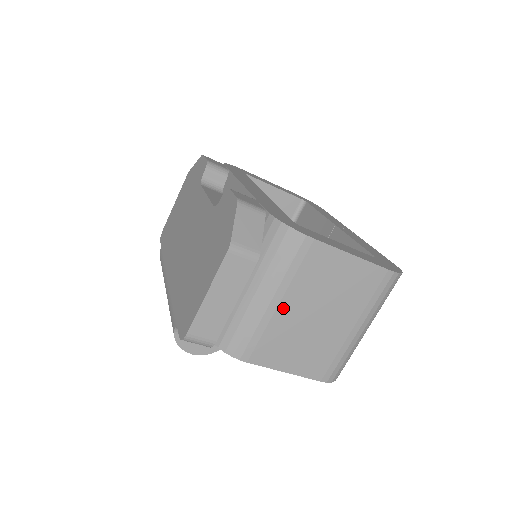
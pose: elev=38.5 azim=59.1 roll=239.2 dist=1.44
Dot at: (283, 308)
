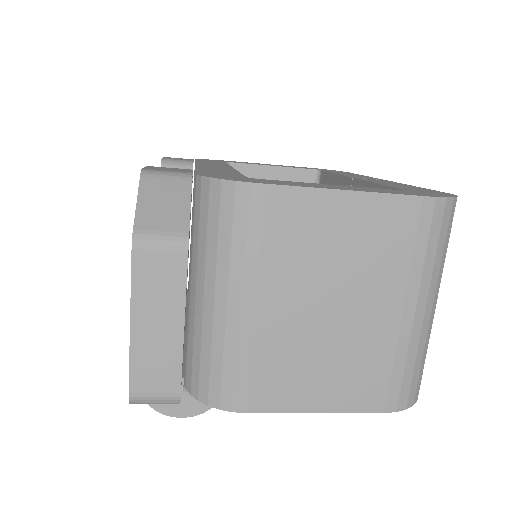
Dot at: (265, 312)
